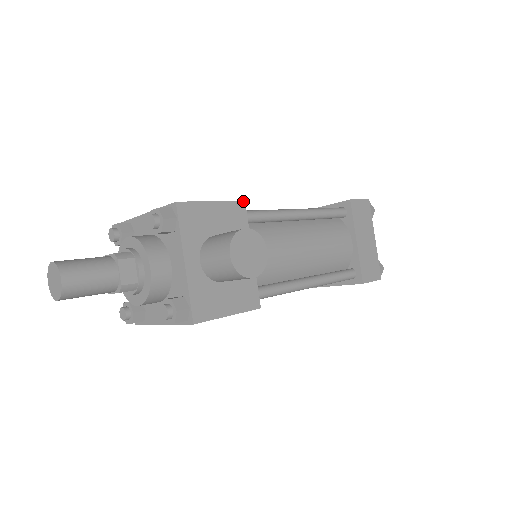
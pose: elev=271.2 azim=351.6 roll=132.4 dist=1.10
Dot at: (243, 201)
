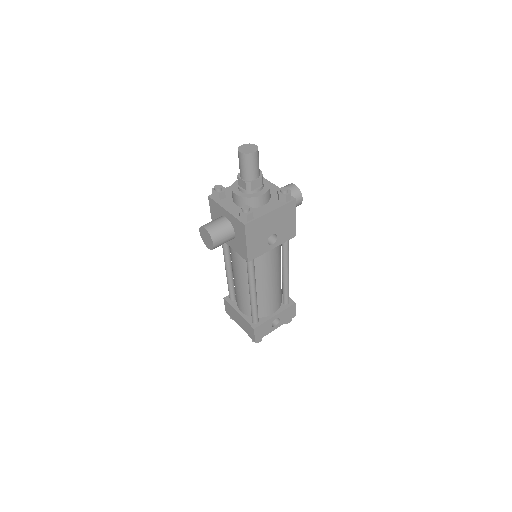
Dot at: occluded
